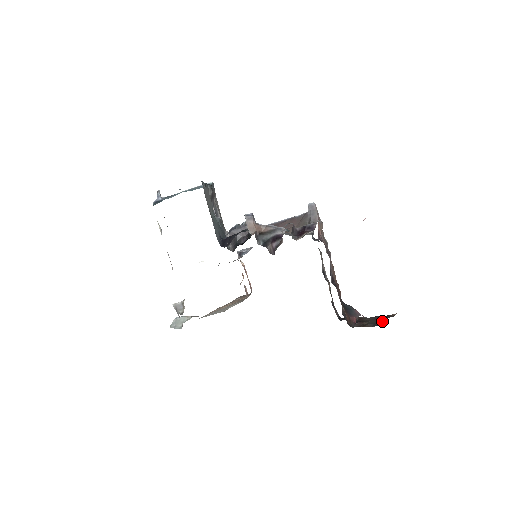
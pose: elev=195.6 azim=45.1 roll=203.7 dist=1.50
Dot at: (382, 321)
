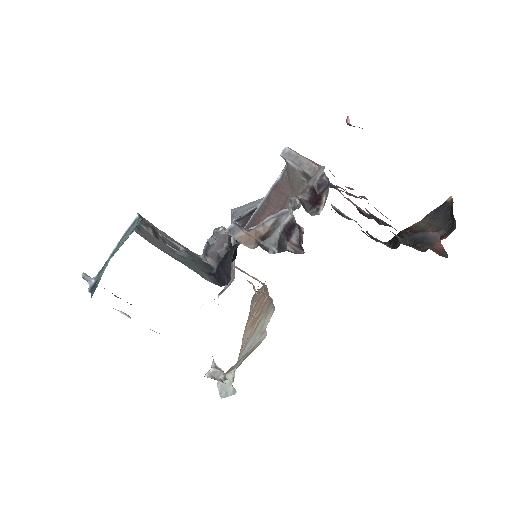
Dot at: (449, 217)
